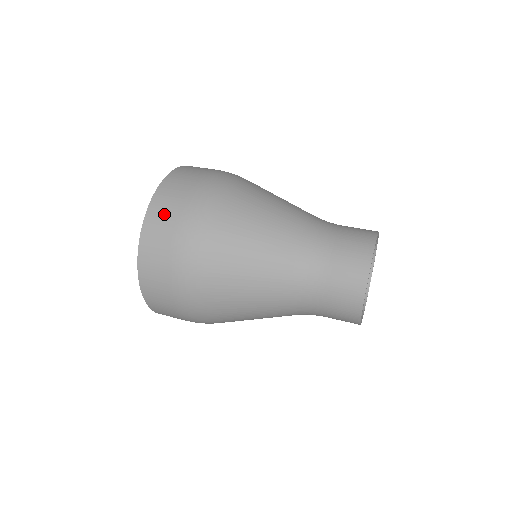
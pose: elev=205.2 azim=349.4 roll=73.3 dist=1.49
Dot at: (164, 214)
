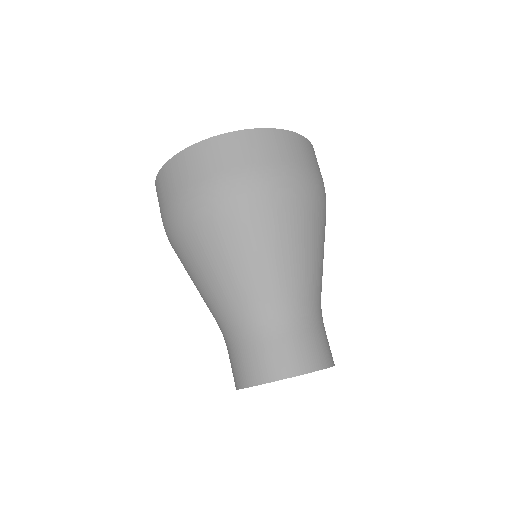
Dot at: (286, 147)
